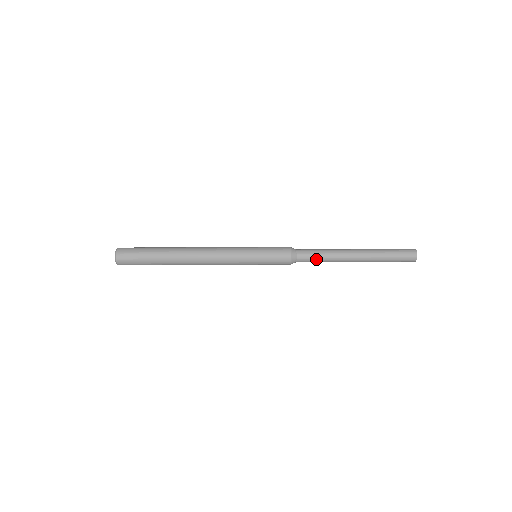
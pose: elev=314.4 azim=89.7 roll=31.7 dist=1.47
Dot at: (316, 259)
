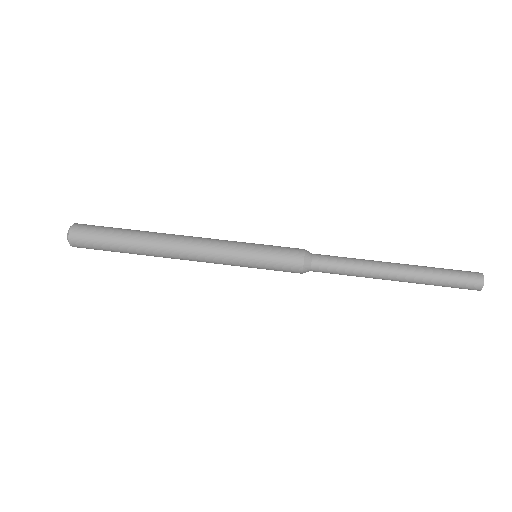
Dot at: (338, 270)
